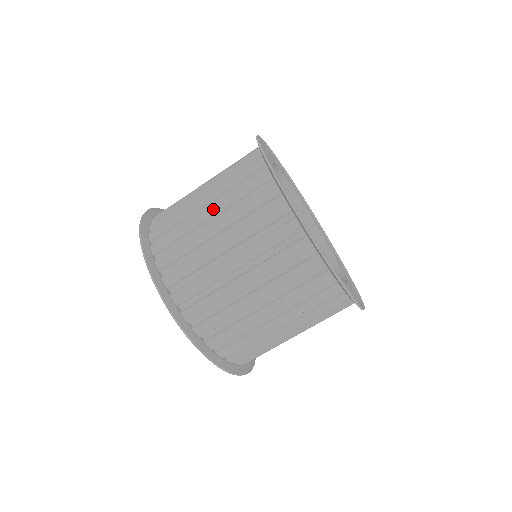
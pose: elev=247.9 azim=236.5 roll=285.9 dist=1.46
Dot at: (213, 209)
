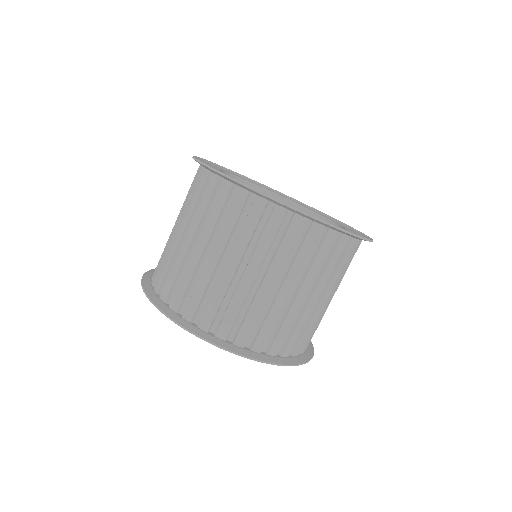
Dot at: (216, 251)
